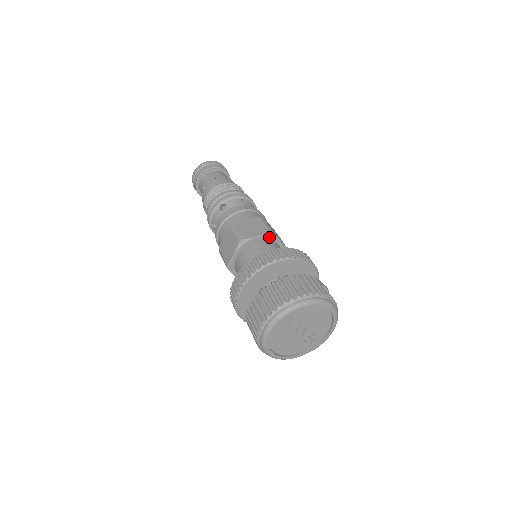
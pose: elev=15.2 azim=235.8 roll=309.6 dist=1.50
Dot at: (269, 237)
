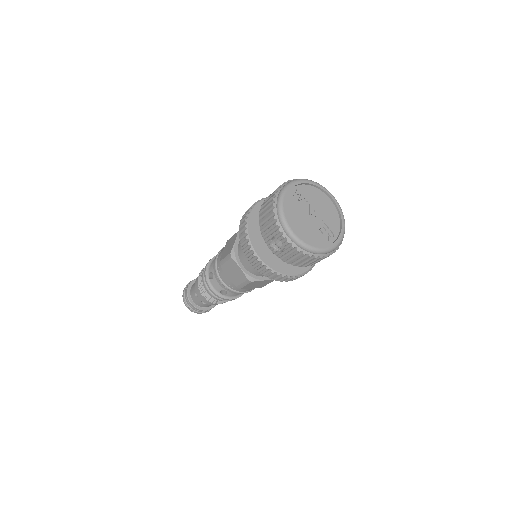
Dot at: occluded
